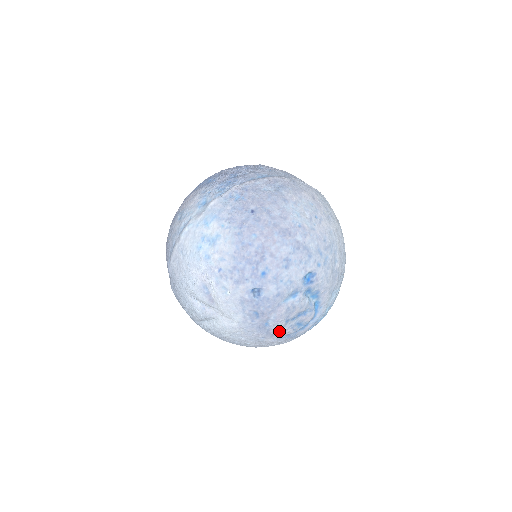
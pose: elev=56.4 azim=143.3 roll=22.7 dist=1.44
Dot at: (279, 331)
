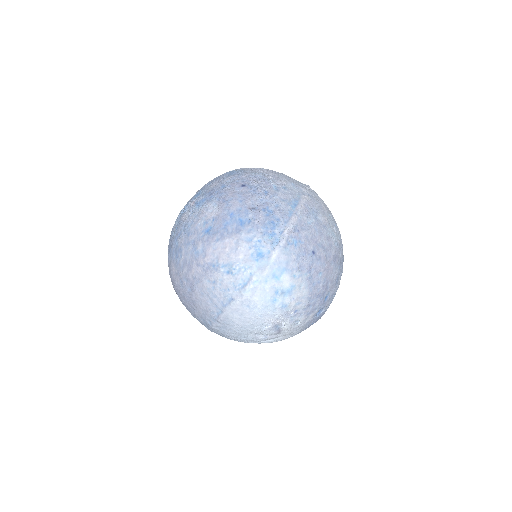
Dot at: occluded
